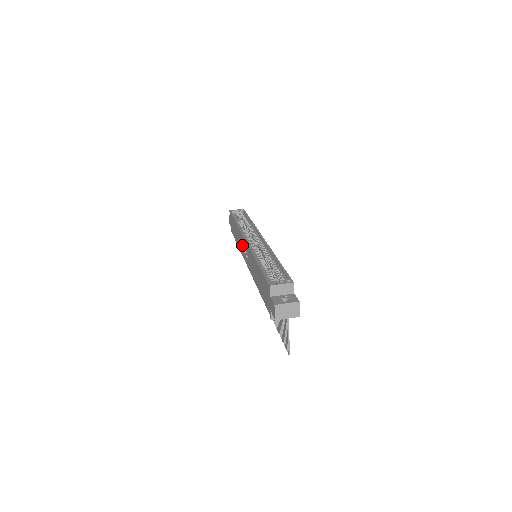
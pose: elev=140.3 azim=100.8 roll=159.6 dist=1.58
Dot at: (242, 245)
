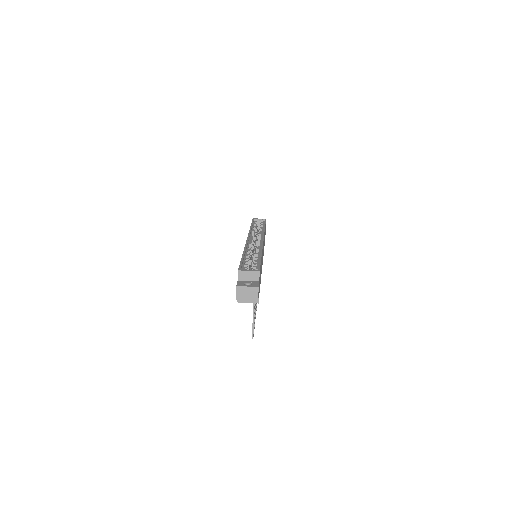
Dot at: occluded
